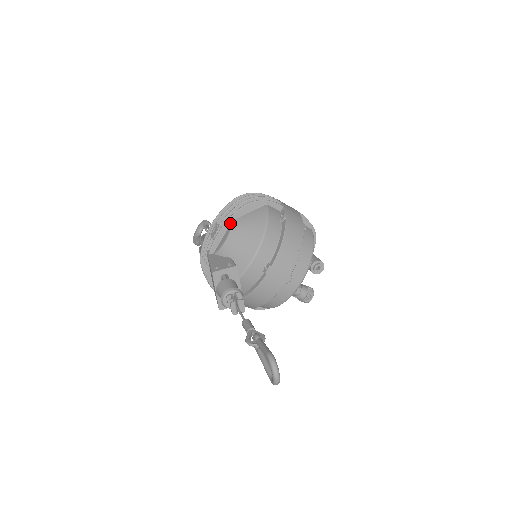
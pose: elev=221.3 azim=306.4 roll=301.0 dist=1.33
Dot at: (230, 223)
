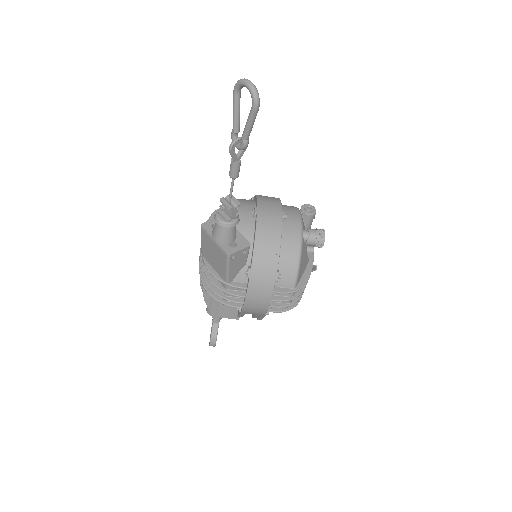
Dot at: occluded
